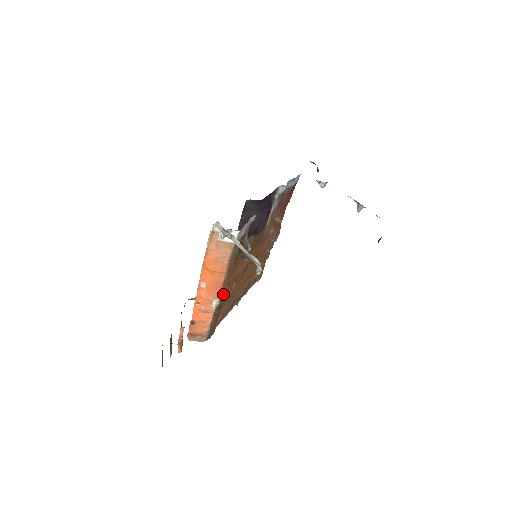
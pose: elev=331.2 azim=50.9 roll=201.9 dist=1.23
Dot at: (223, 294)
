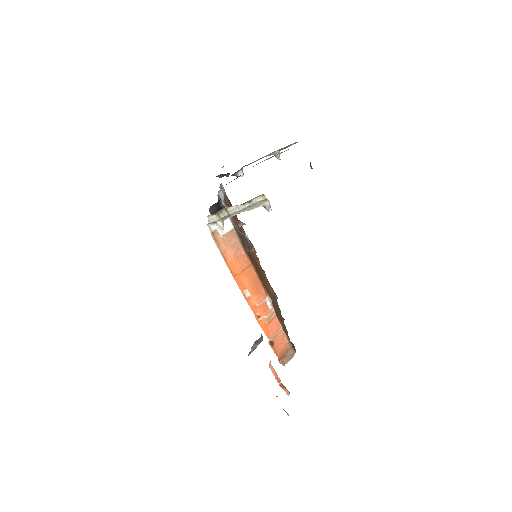
Dot at: (266, 291)
